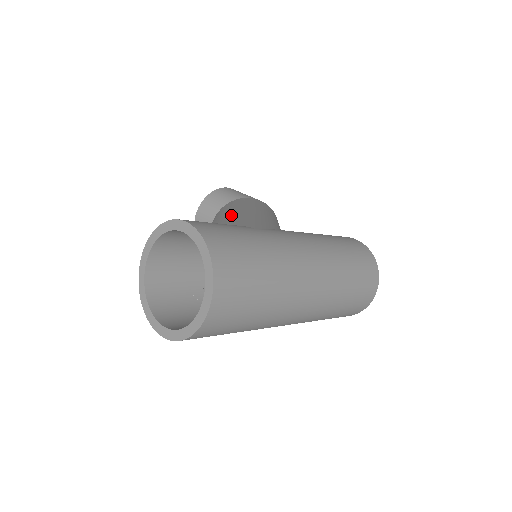
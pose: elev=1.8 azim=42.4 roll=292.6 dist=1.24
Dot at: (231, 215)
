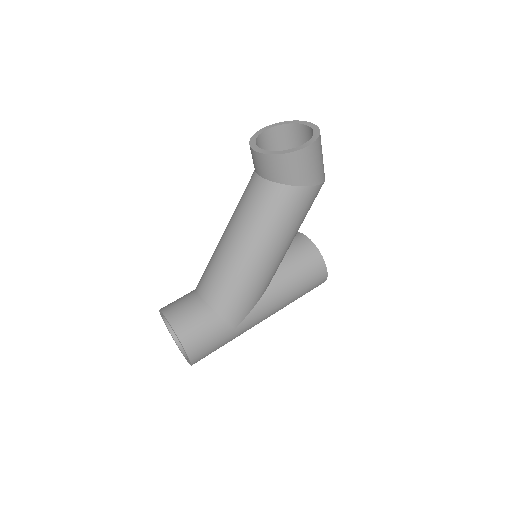
Dot at: (243, 279)
